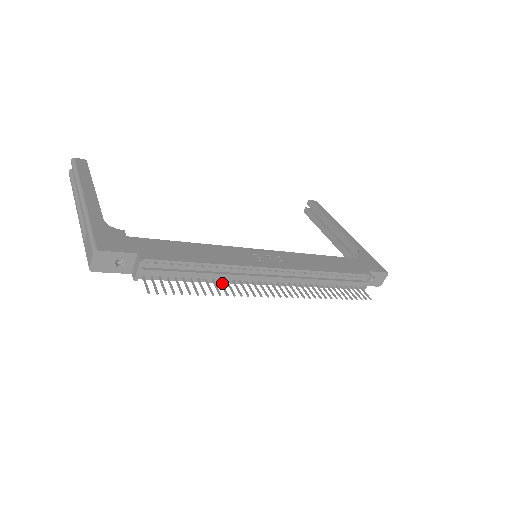
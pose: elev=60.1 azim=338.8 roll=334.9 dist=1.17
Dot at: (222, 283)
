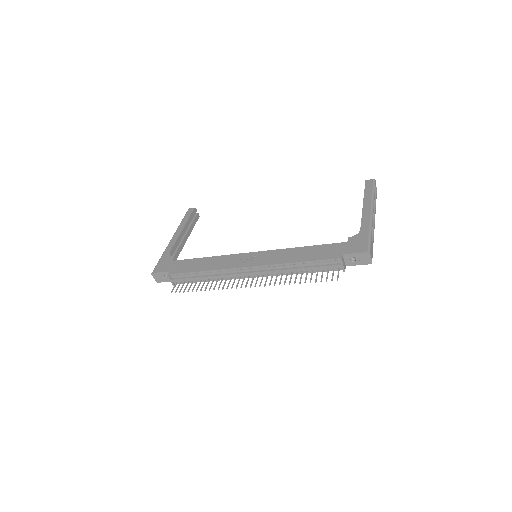
Dot at: (217, 281)
